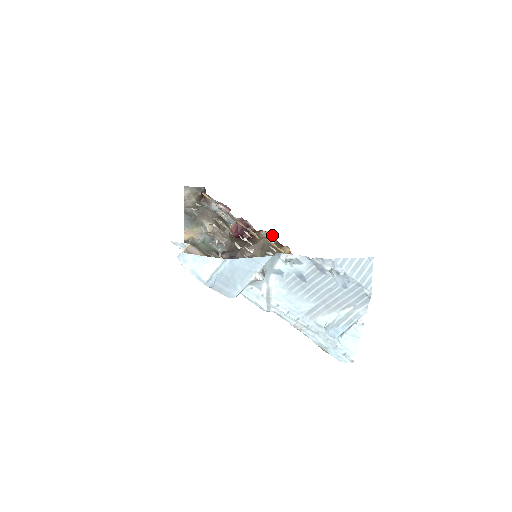
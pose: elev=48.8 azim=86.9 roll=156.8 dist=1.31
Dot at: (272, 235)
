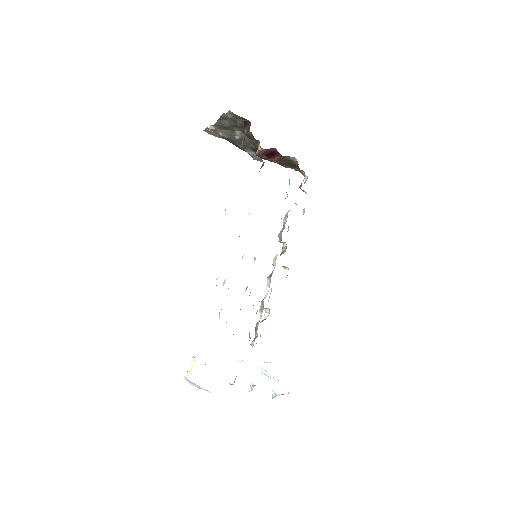
Dot at: occluded
